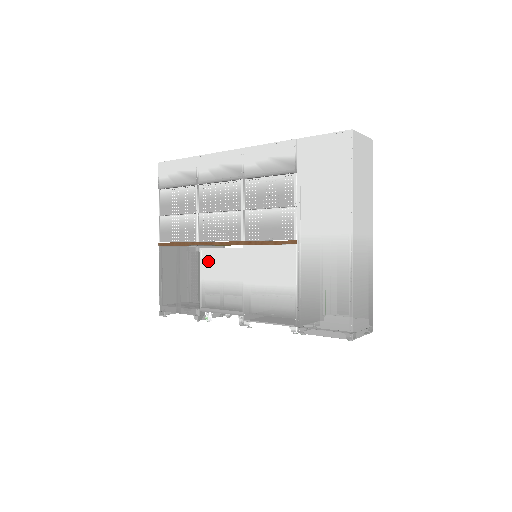
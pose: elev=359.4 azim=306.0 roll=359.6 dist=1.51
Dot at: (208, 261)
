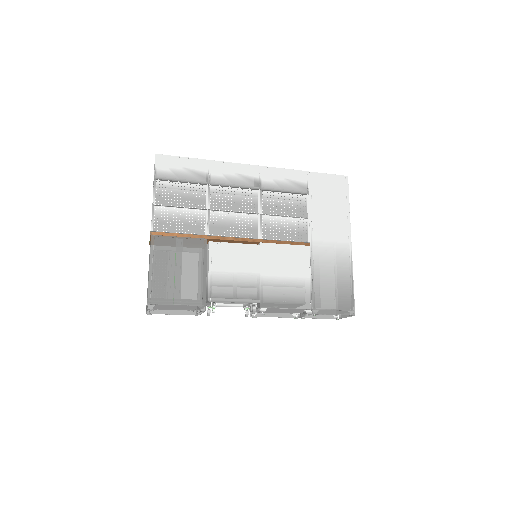
Dot at: (220, 254)
